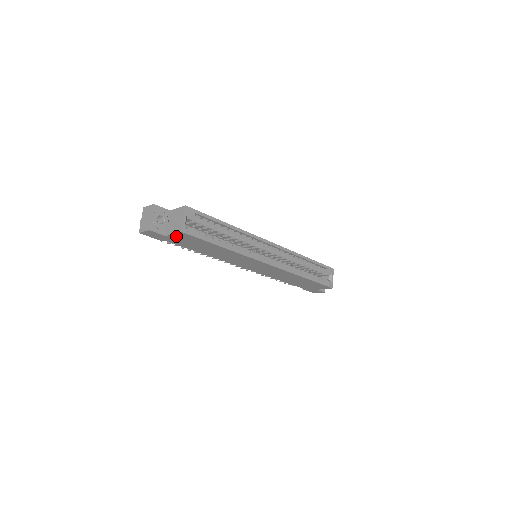
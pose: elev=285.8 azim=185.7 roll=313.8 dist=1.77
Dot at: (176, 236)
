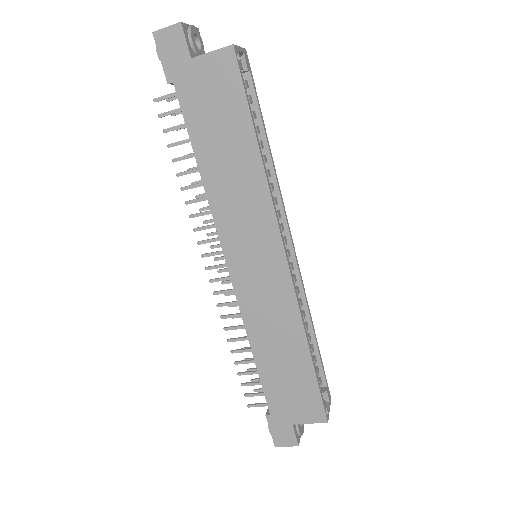
Dot at: (209, 64)
